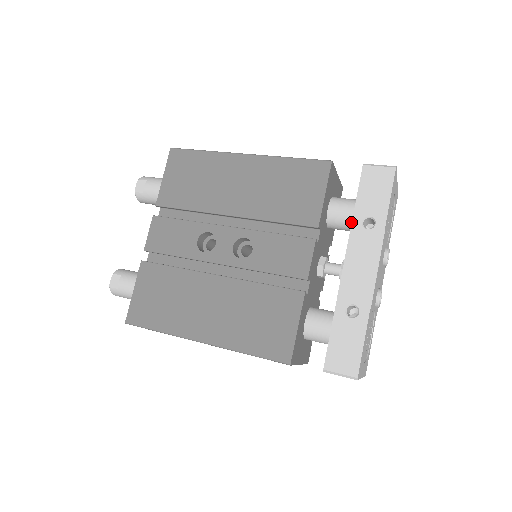
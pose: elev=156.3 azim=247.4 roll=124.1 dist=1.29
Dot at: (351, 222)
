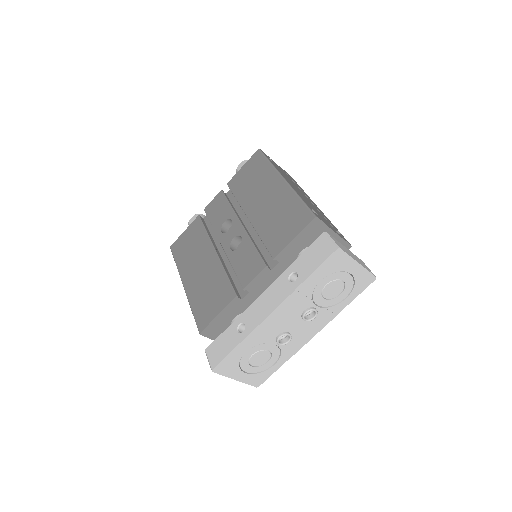
Dot at: occluded
